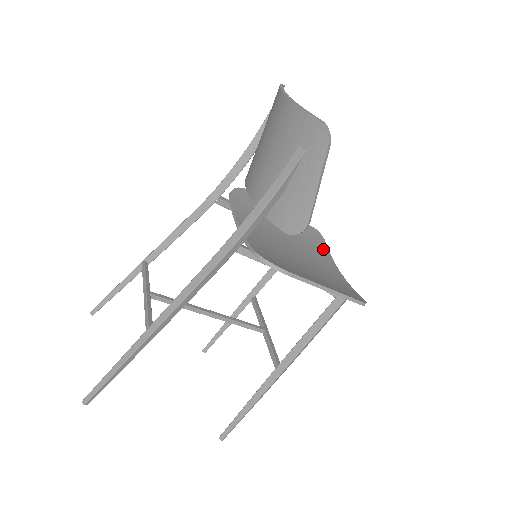
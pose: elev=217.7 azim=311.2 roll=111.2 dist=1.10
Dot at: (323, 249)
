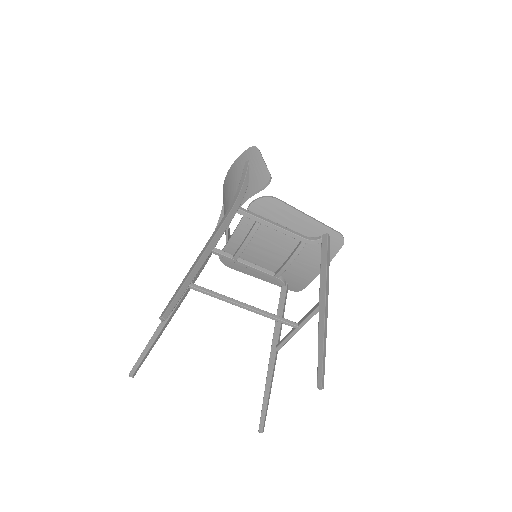
Dot at: (303, 280)
